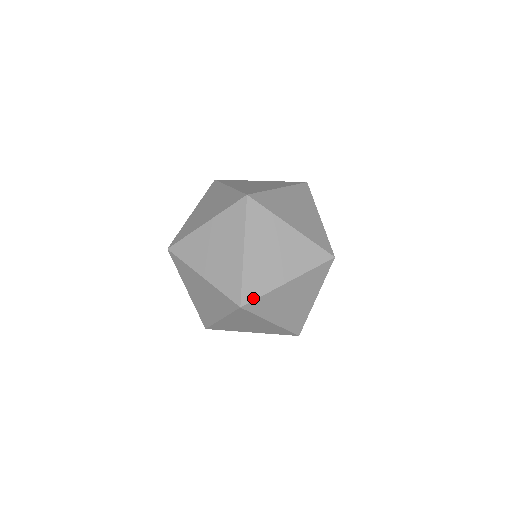
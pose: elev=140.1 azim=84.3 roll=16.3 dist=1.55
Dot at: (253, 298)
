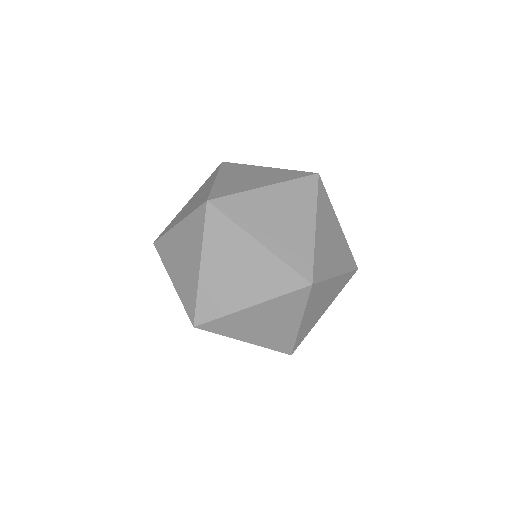
Dot at: occluded
